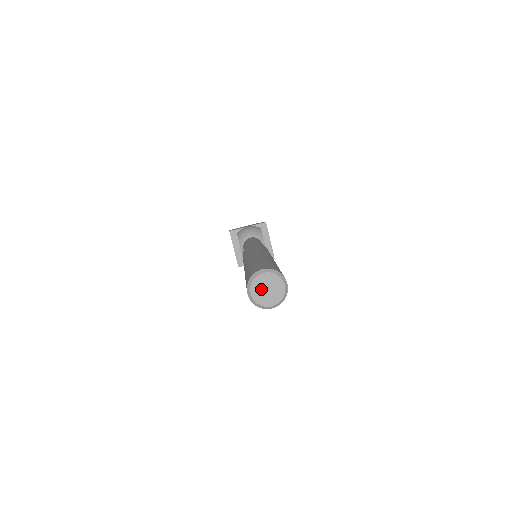
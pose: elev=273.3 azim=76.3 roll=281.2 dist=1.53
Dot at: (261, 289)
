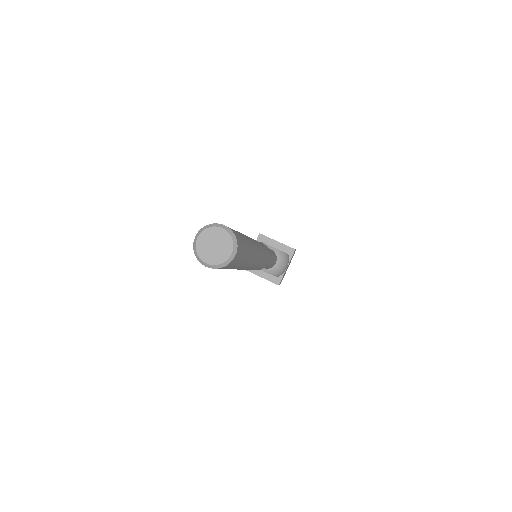
Dot at: (209, 251)
